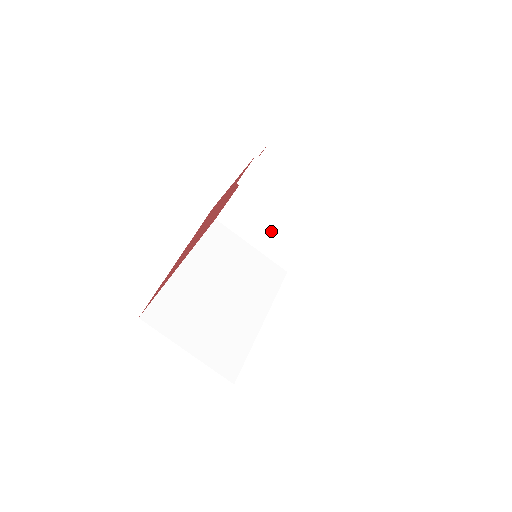
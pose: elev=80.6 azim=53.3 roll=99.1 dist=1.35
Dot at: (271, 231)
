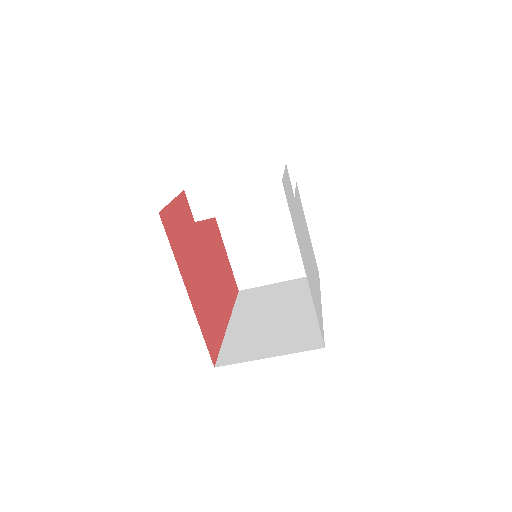
Dot at: (276, 256)
